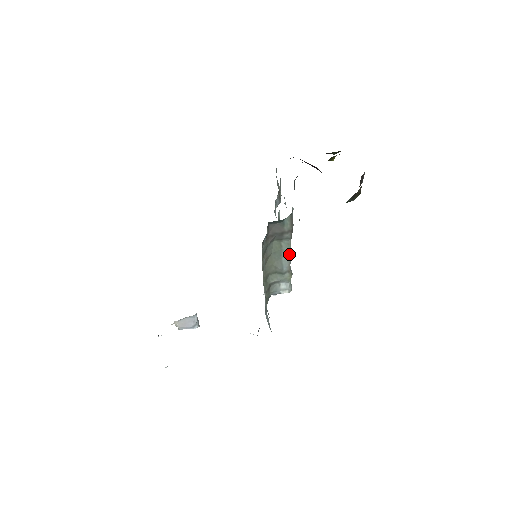
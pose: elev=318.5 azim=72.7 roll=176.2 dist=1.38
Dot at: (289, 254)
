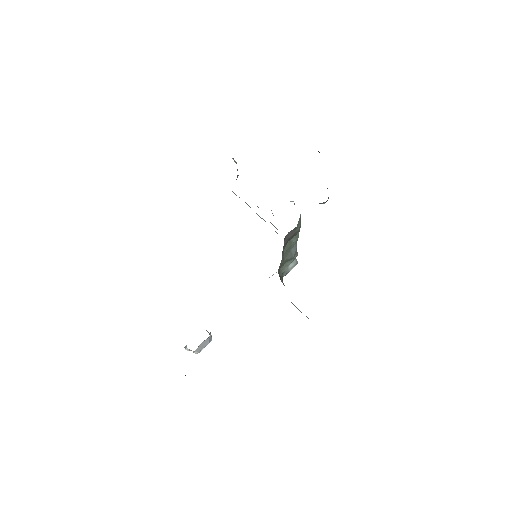
Dot at: (296, 241)
